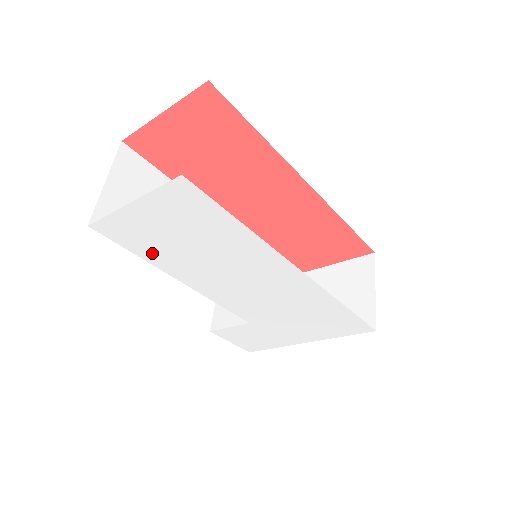
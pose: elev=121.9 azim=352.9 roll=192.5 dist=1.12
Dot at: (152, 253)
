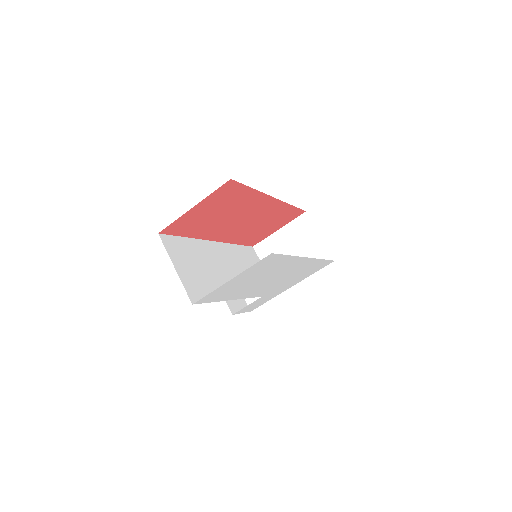
Dot at: (225, 296)
